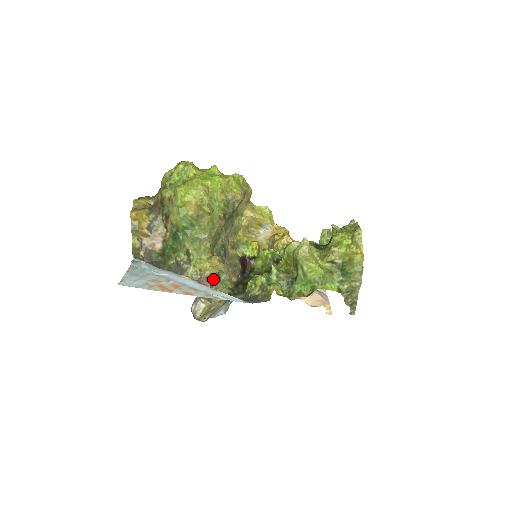
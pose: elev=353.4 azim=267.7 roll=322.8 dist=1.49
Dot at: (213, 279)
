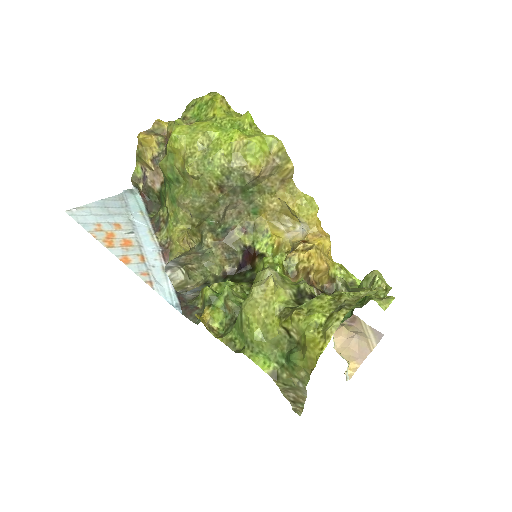
Dot at: (194, 255)
